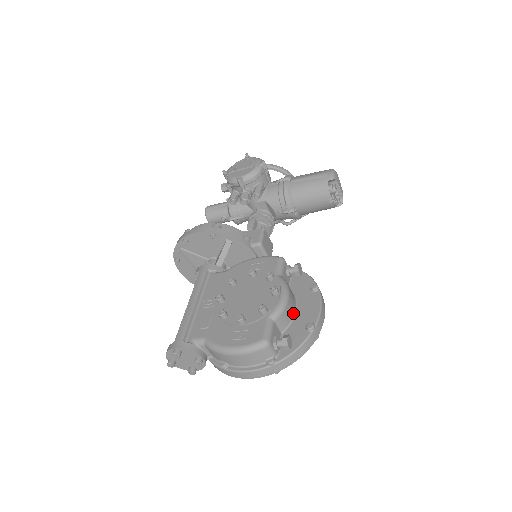
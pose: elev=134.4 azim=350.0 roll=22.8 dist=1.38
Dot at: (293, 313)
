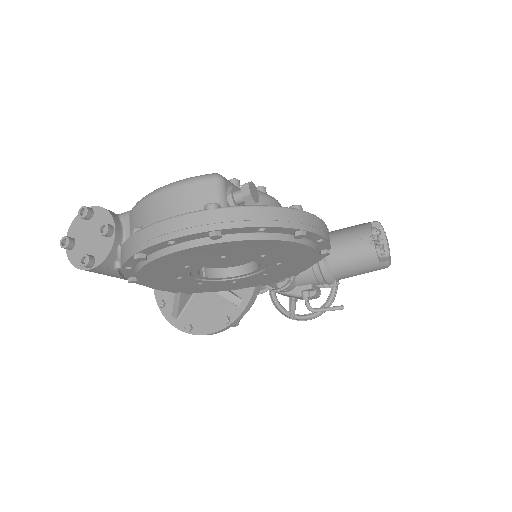
Dot at: occluded
